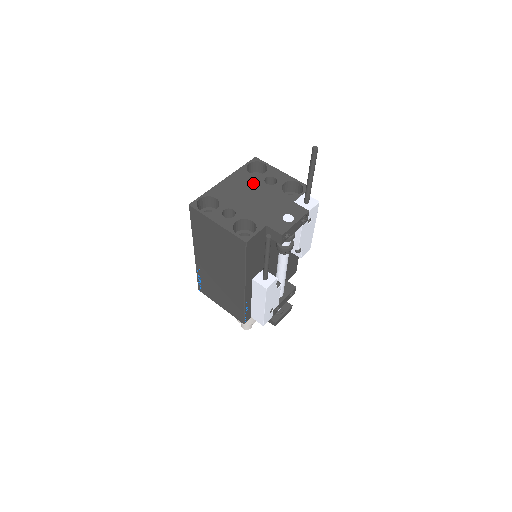
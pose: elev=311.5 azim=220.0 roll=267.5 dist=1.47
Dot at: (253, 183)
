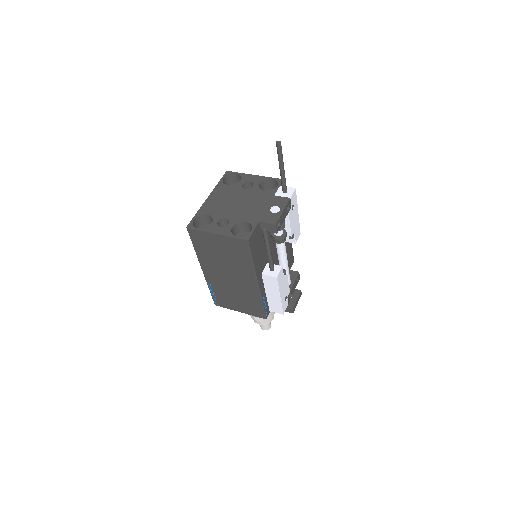
Dot at: (234, 192)
